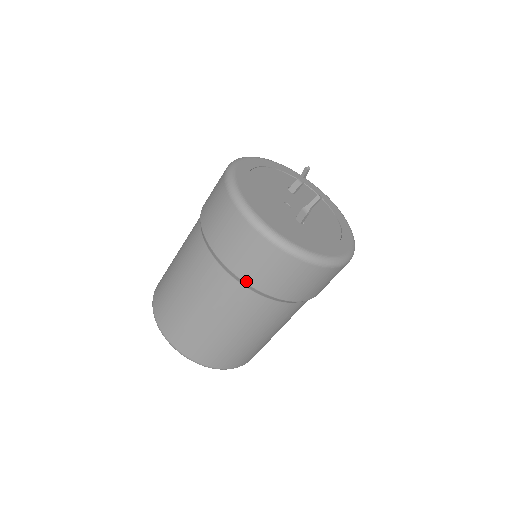
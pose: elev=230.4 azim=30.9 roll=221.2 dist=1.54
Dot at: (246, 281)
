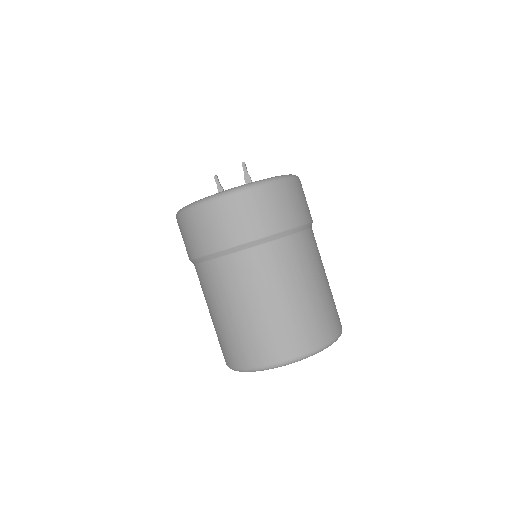
Dot at: (276, 231)
